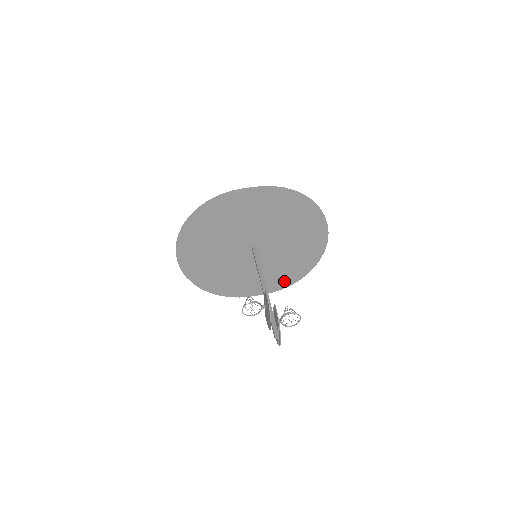
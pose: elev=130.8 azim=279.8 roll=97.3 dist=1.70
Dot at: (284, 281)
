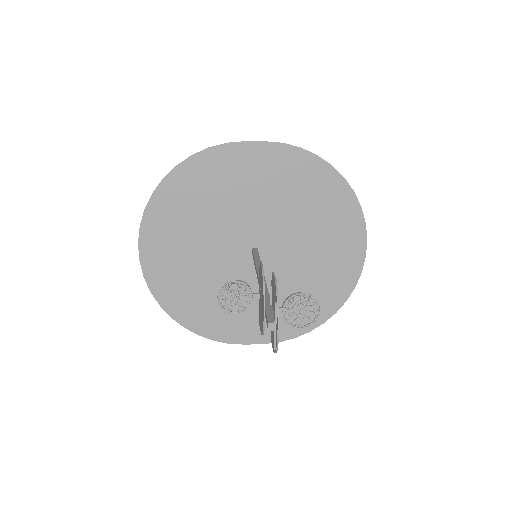
Dot at: (299, 322)
